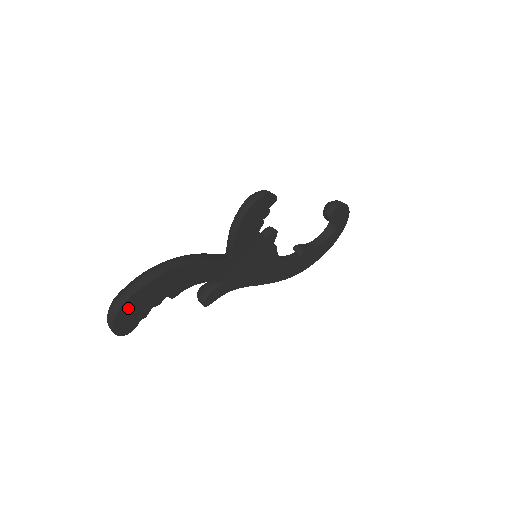
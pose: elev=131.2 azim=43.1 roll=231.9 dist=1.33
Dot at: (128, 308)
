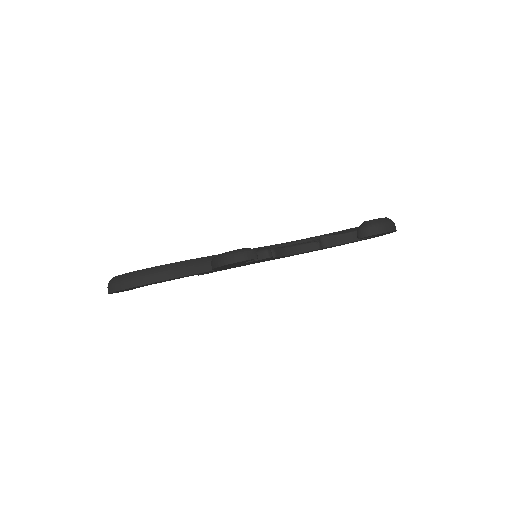
Dot at: (118, 291)
